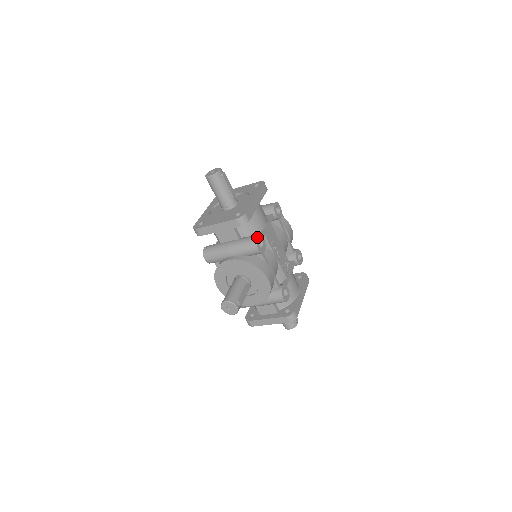
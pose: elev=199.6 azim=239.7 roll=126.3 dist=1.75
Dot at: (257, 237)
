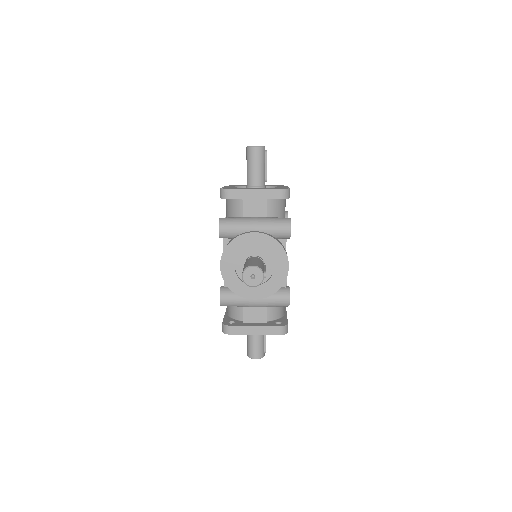
Dot at: (290, 219)
